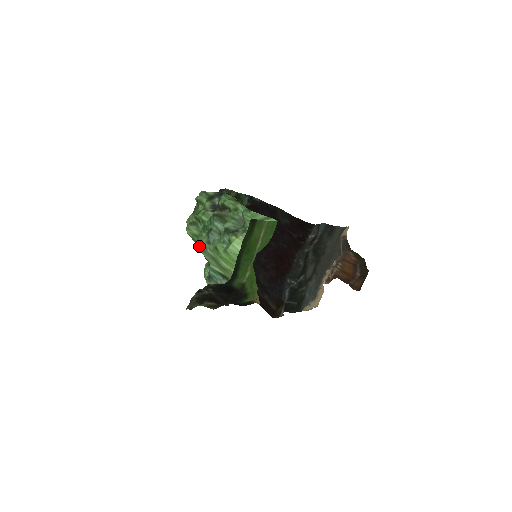
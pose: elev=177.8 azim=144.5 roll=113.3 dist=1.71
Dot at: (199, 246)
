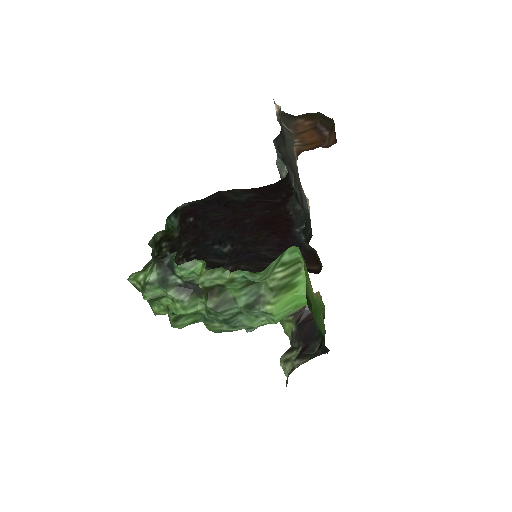
Dot at: occluded
